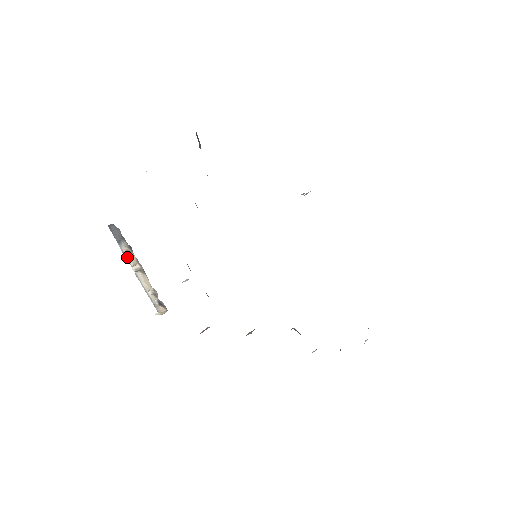
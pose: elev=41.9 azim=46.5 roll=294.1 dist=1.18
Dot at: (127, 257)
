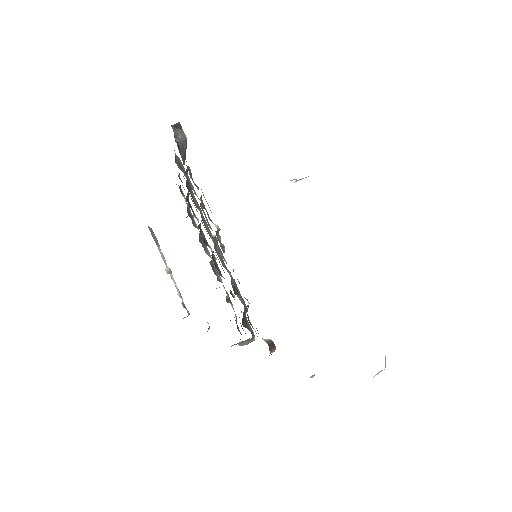
Dot at: (163, 259)
